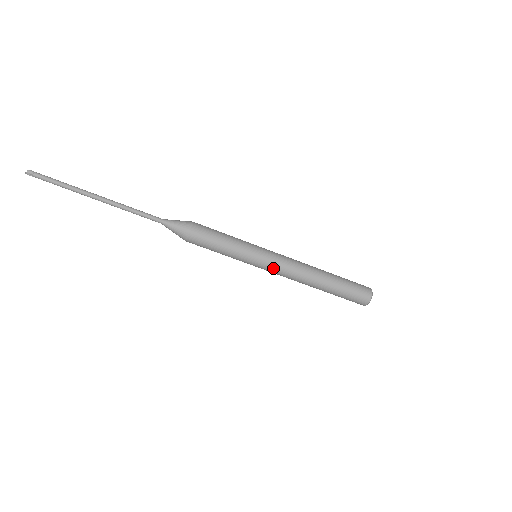
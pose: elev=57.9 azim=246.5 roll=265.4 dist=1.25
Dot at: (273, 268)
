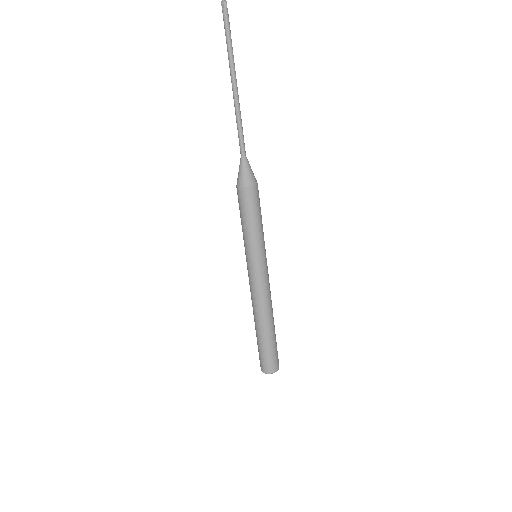
Dot at: (251, 277)
